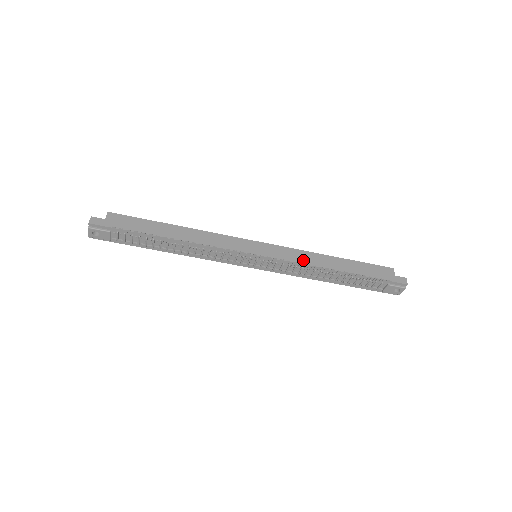
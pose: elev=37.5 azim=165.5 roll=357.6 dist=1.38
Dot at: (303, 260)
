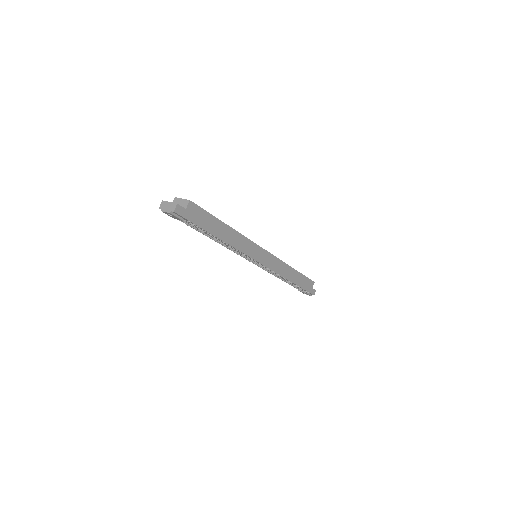
Dot at: (280, 270)
